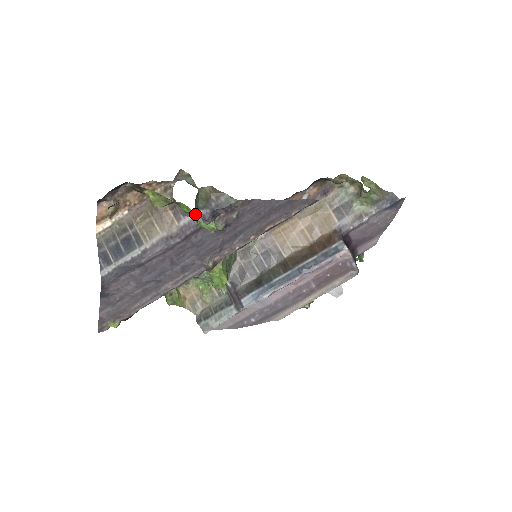
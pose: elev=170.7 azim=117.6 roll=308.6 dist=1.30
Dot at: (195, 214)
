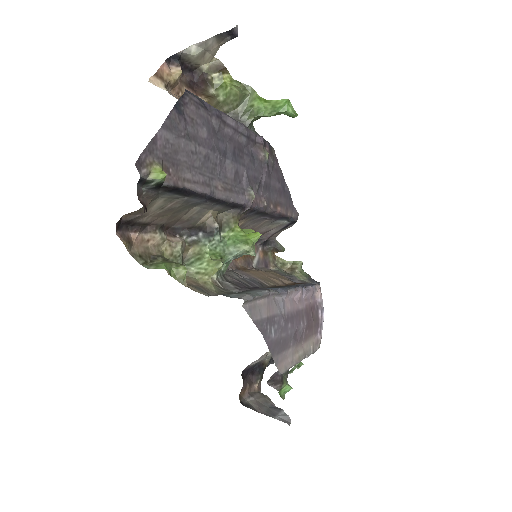
Dot at: occluded
